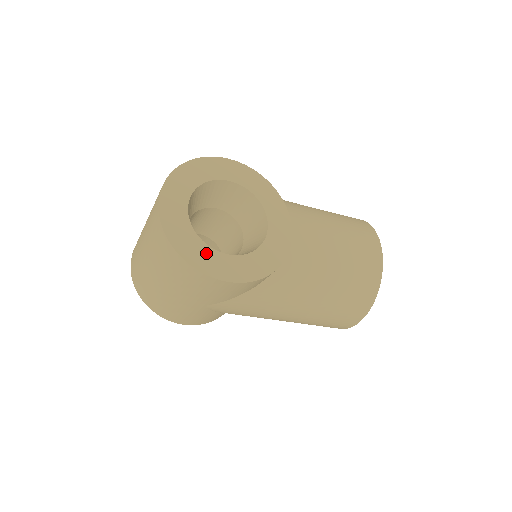
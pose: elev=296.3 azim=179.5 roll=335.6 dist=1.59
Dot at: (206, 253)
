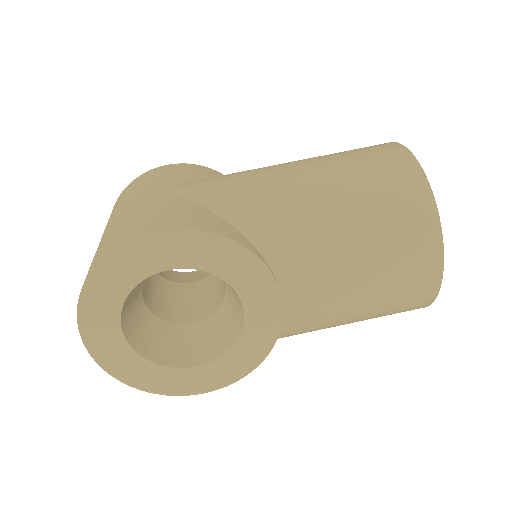
Dot at: (168, 376)
